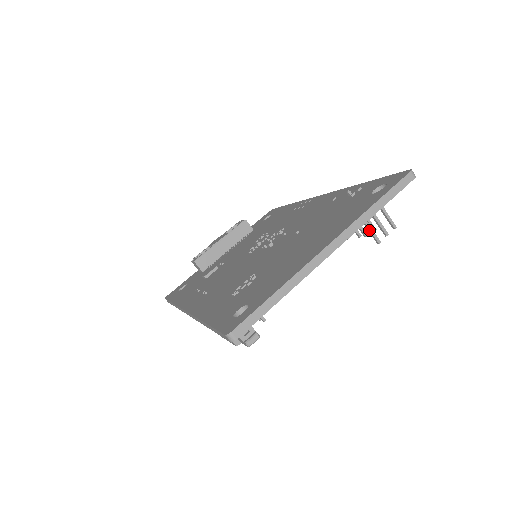
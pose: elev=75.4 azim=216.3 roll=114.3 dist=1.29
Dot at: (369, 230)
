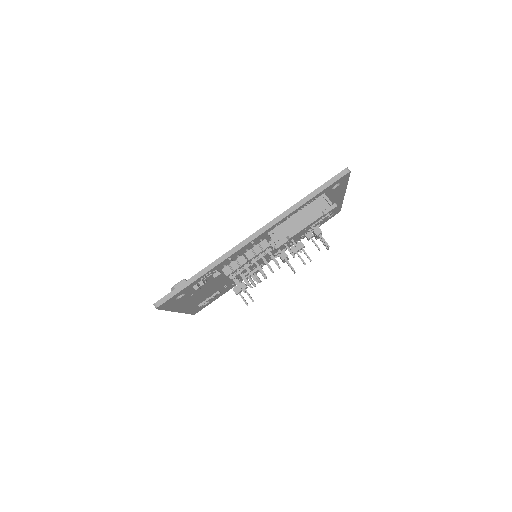
Dot at: (323, 239)
